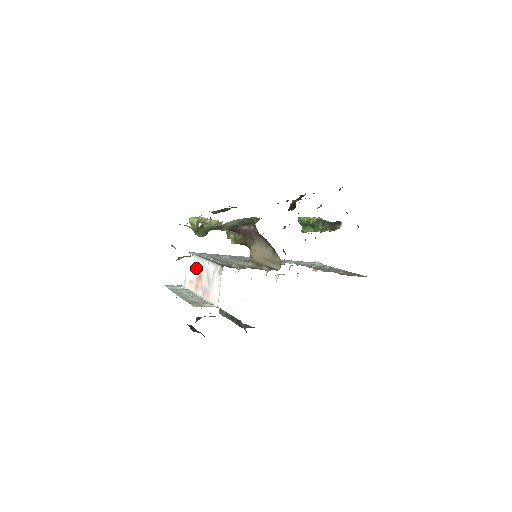
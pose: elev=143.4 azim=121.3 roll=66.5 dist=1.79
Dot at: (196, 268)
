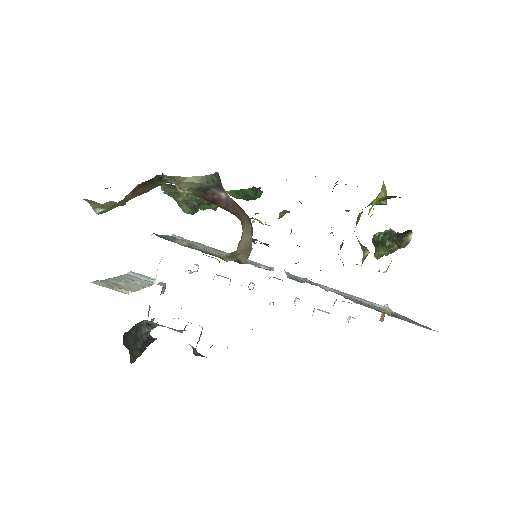
Dot at: occluded
